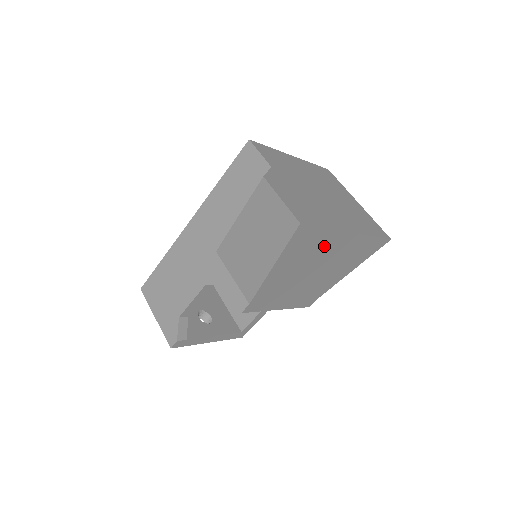
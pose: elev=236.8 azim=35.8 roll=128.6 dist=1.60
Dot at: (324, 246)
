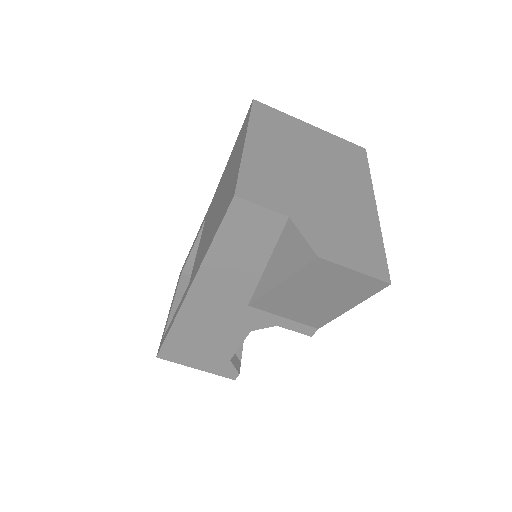
Dot at: occluded
